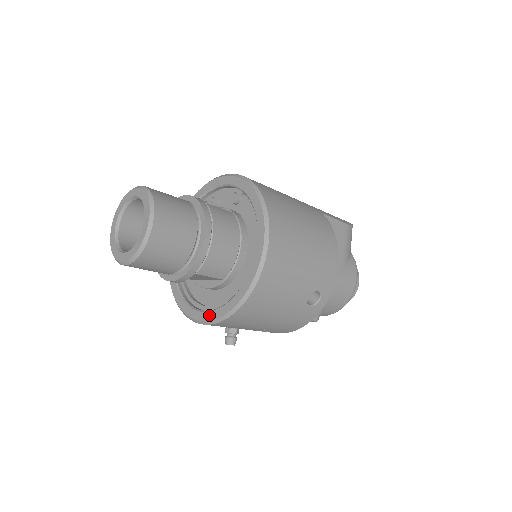
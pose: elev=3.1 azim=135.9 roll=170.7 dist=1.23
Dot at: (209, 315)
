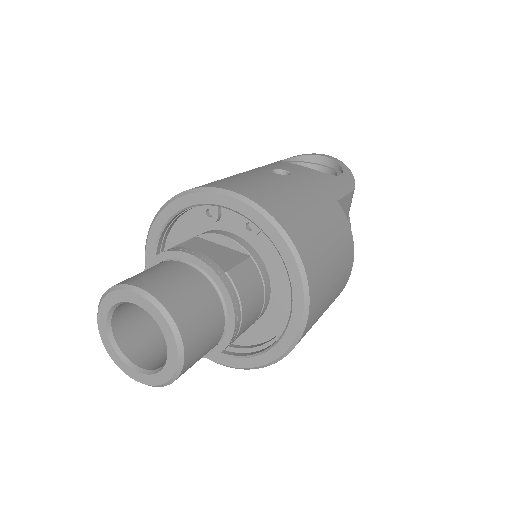
Dot at: (220, 359)
